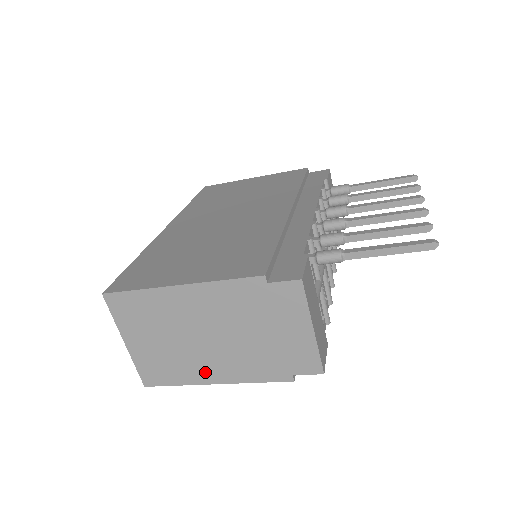
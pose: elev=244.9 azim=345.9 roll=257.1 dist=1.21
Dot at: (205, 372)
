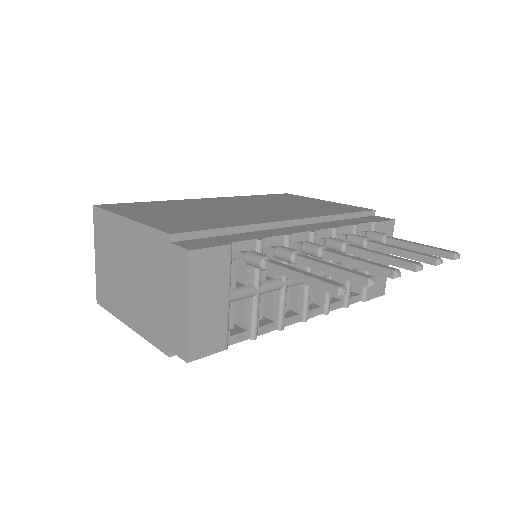
Dot at: (126, 311)
